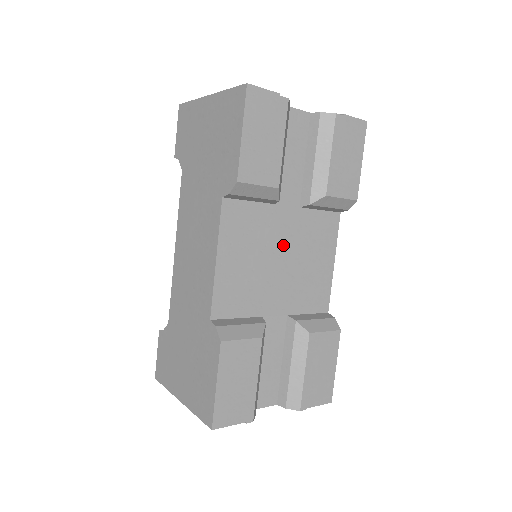
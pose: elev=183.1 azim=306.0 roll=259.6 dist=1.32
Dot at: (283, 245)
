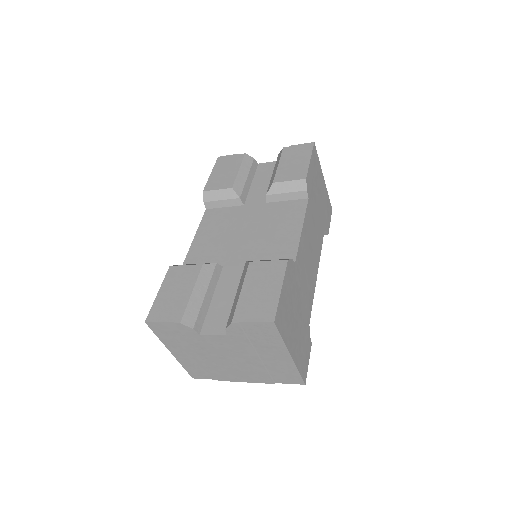
Dot at: (249, 224)
